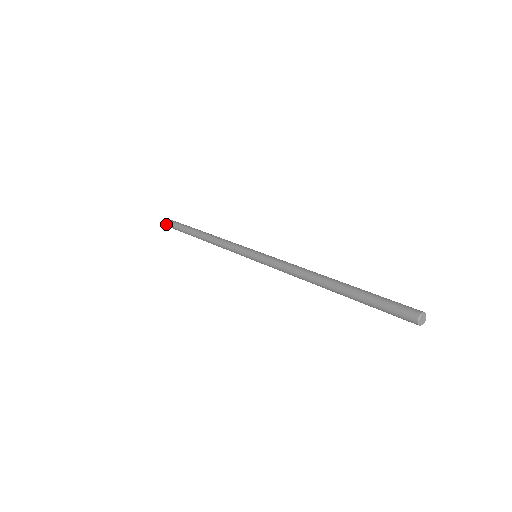
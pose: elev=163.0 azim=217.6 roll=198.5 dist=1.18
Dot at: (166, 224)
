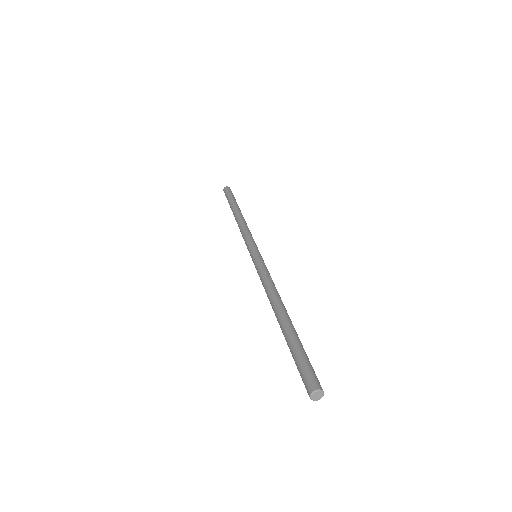
Dot at: (223, 189)
